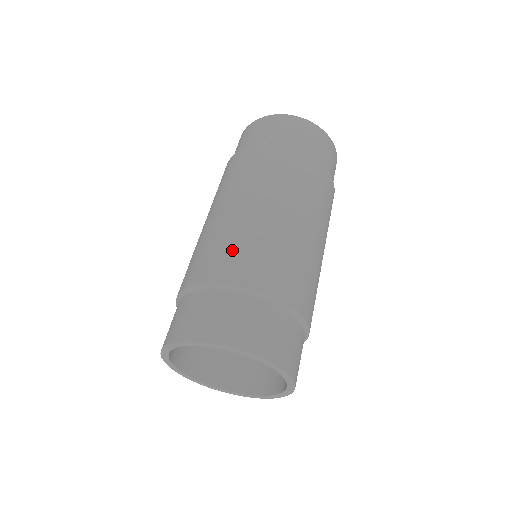
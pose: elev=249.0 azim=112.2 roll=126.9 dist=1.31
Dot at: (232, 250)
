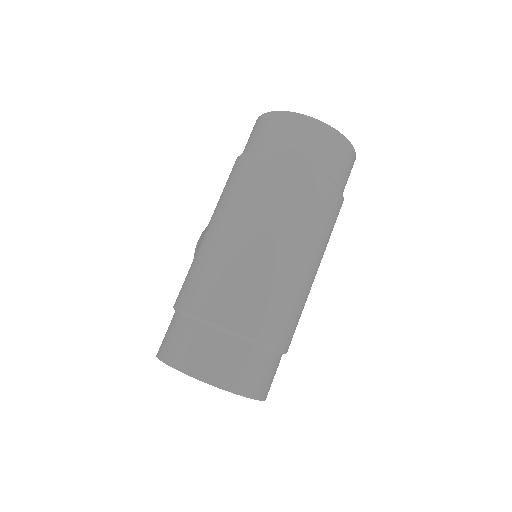
Dot at: (220, 286)
